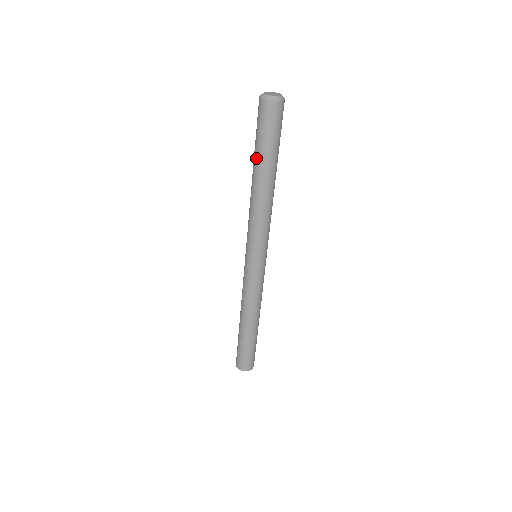
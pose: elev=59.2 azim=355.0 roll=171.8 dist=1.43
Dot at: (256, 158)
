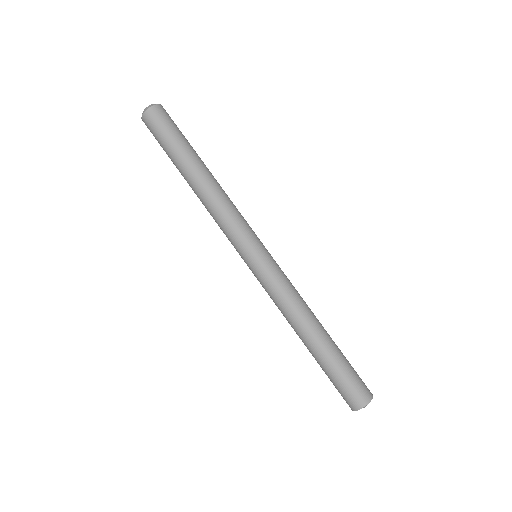
Dot at: occluded
